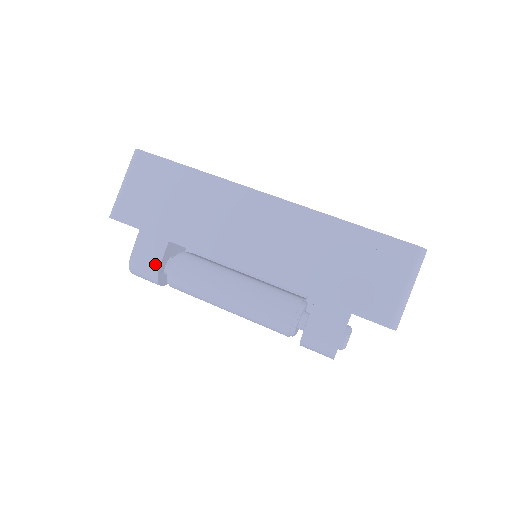
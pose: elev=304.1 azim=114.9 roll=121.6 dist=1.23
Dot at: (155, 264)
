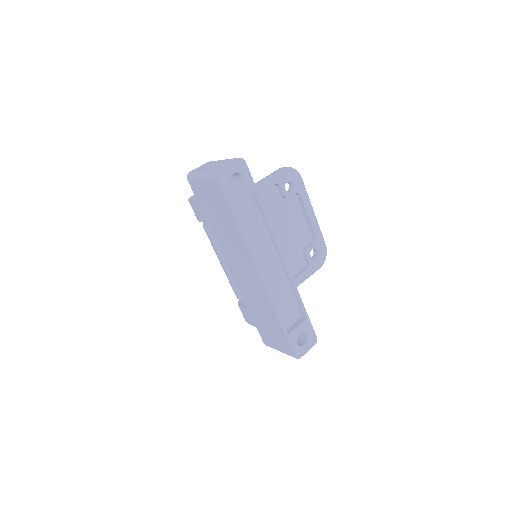
Dot at: (198, 219)
